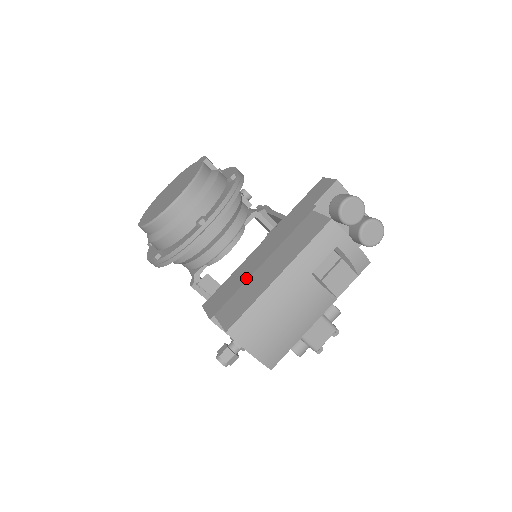
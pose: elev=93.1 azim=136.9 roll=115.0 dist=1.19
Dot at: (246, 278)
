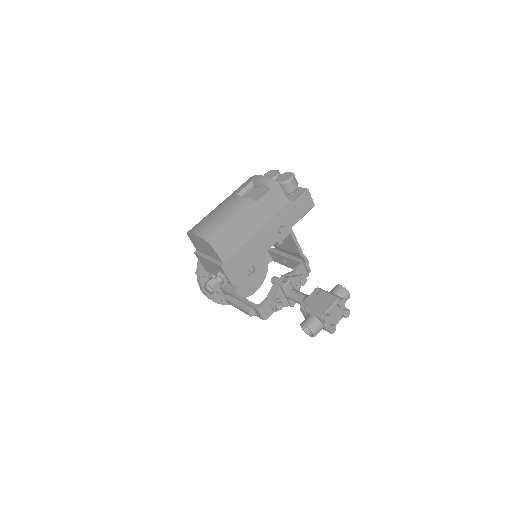
Dot at: occluded
